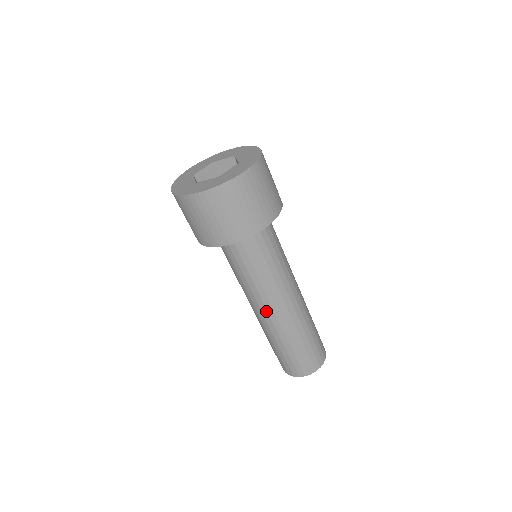
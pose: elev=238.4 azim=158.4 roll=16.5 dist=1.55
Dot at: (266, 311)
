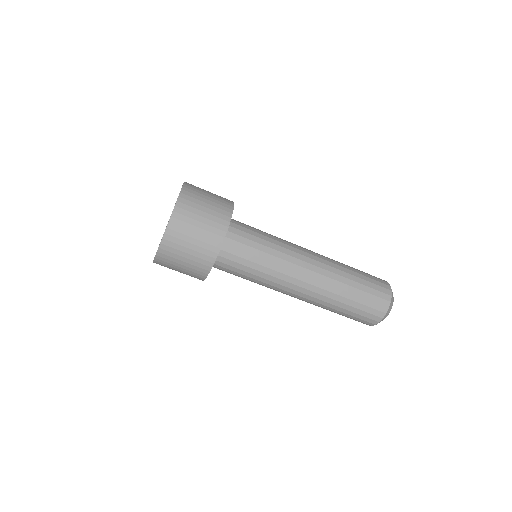
Dot at: (305, 276)
